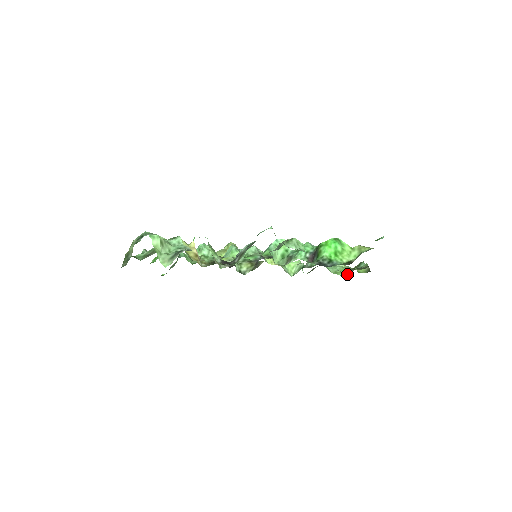
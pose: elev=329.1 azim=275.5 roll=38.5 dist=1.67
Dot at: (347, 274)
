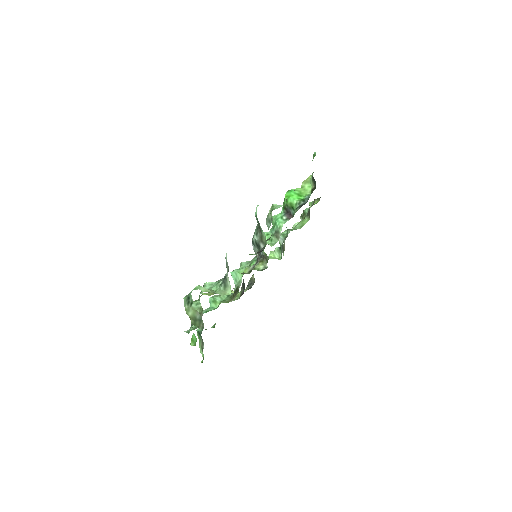
Dot at: (309, 219)
